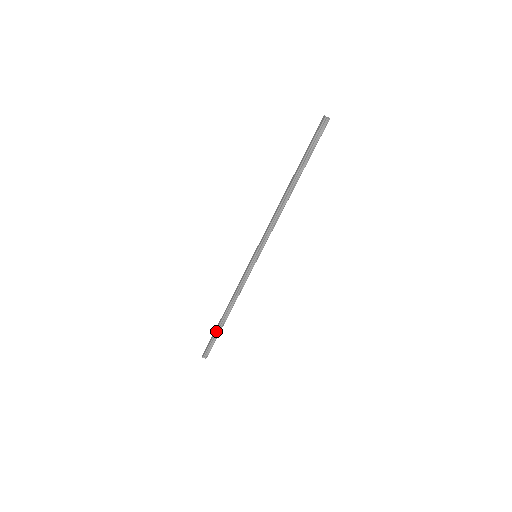
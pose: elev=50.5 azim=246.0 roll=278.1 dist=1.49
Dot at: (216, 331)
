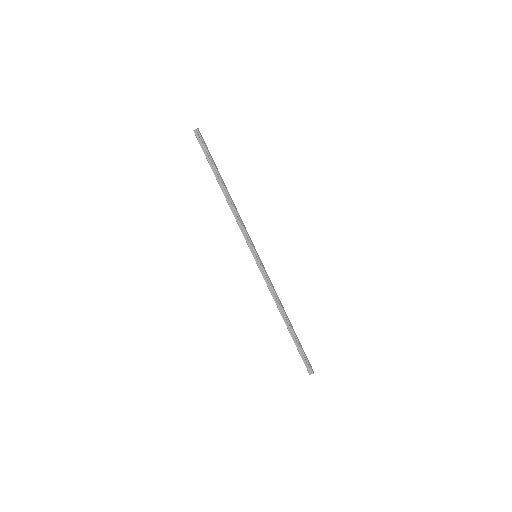
Dot at: (294, 341)
